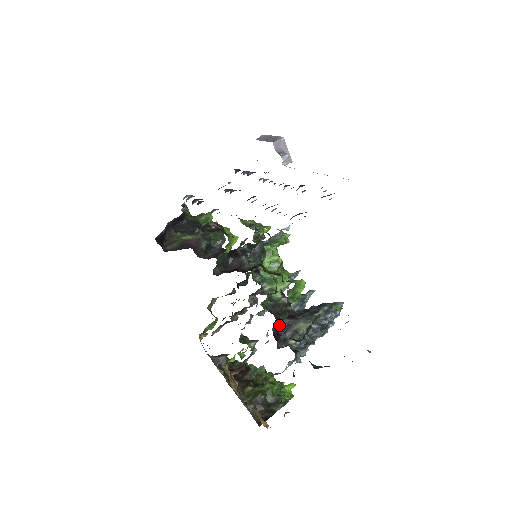
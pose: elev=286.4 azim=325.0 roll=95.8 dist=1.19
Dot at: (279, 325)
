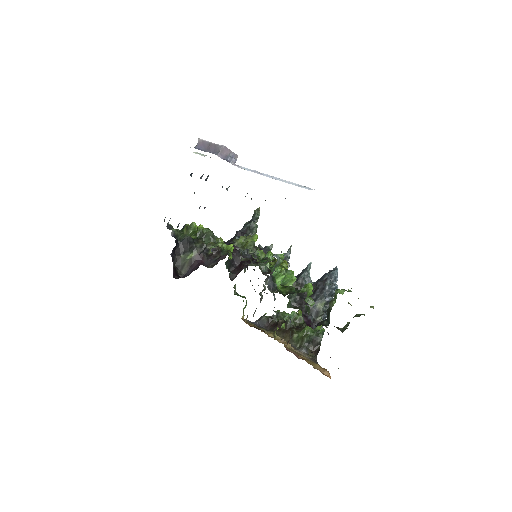
Dot at: (305, 312)
